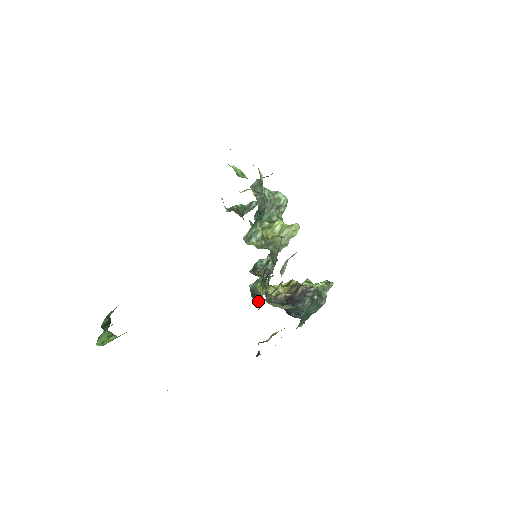
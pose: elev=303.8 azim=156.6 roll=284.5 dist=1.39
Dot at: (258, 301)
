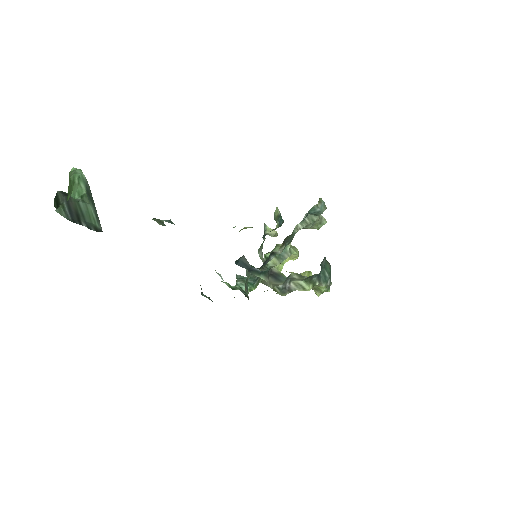
Dot at: occluded
